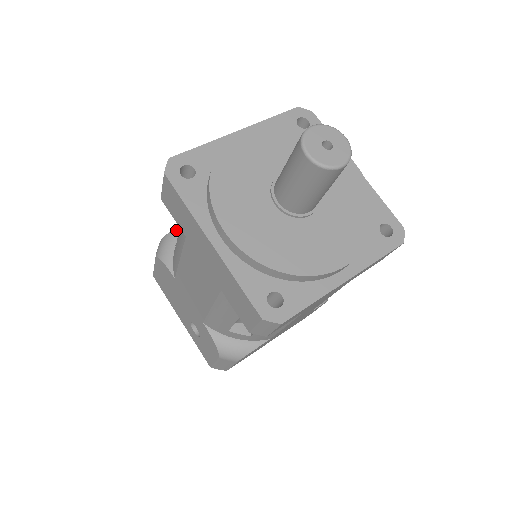
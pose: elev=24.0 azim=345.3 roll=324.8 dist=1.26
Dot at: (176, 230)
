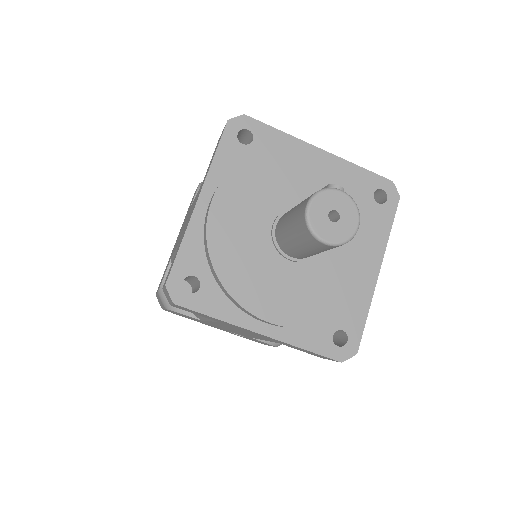
Dot at: occluded
